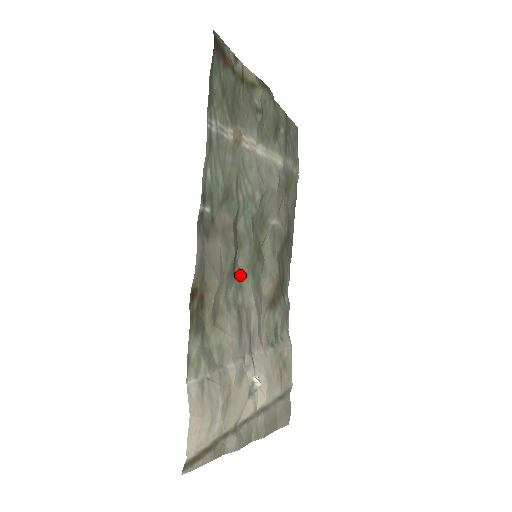
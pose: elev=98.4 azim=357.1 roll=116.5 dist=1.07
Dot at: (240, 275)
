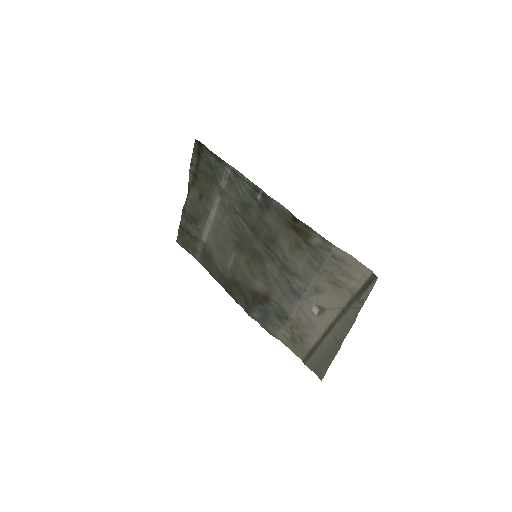
Dot at: (267, 254)
